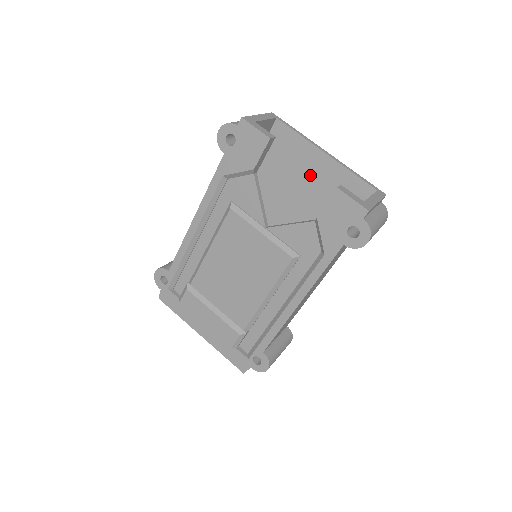
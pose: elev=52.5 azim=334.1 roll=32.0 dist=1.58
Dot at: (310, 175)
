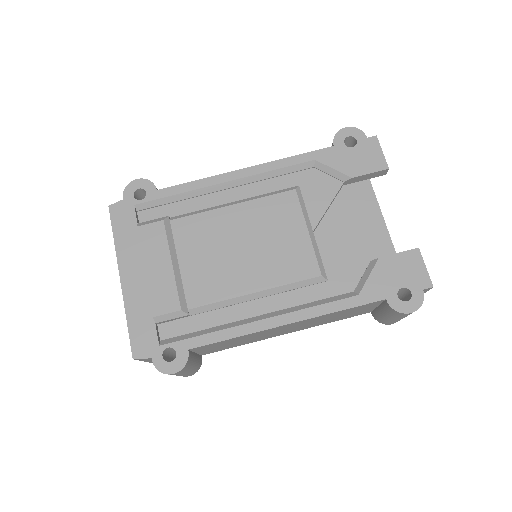
Dot at: (360, 235)
